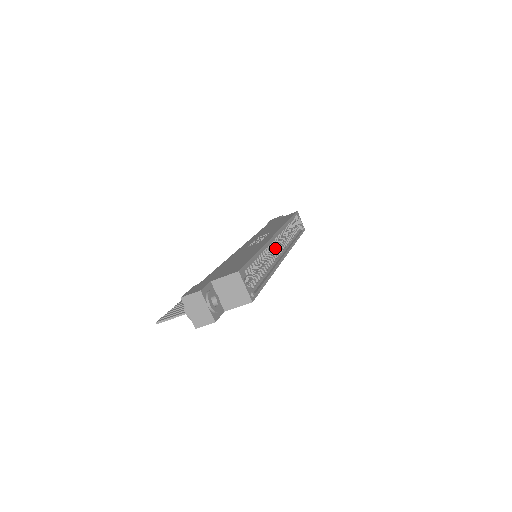
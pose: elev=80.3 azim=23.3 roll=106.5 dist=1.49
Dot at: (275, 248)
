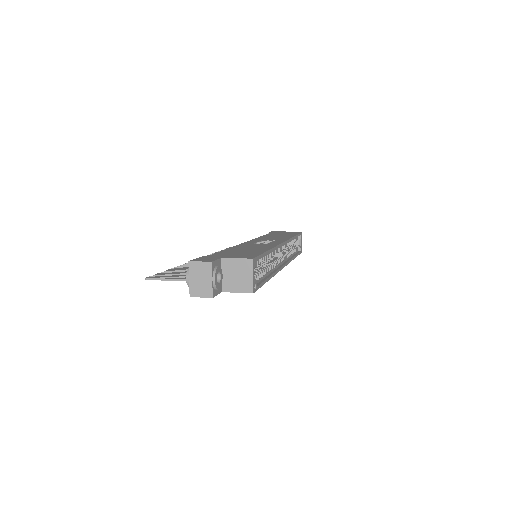
Dot at: (277, 256)
